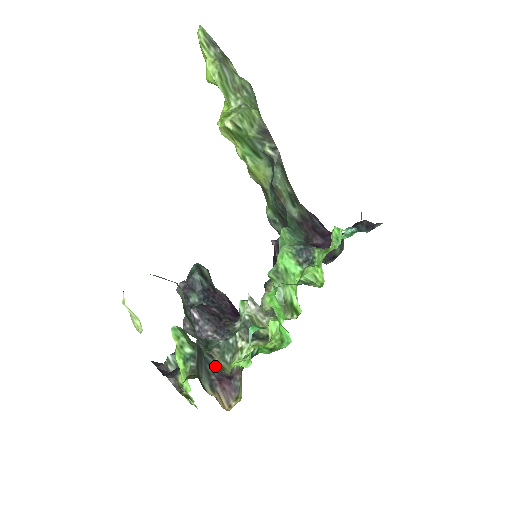
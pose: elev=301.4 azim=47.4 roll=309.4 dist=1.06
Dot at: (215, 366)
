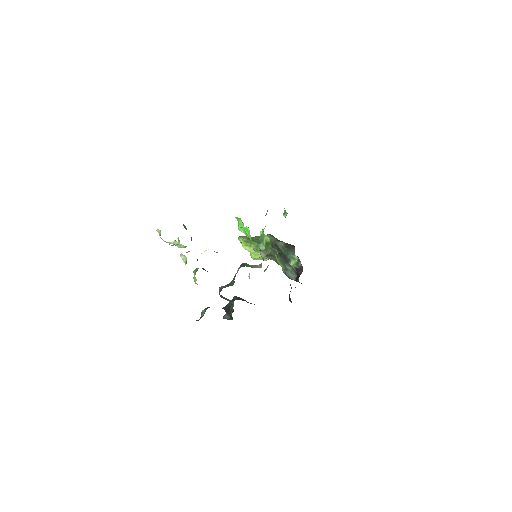
Dot at: occluded
